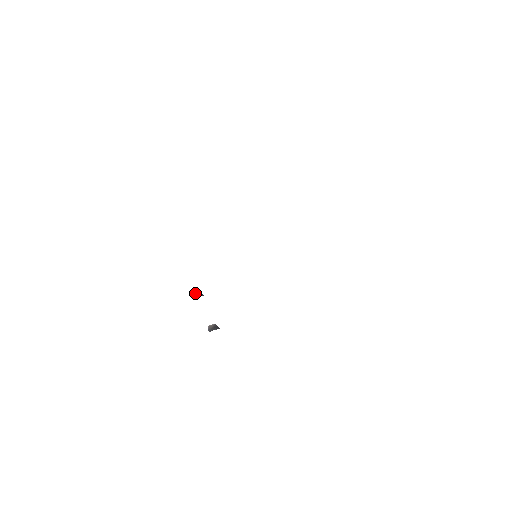
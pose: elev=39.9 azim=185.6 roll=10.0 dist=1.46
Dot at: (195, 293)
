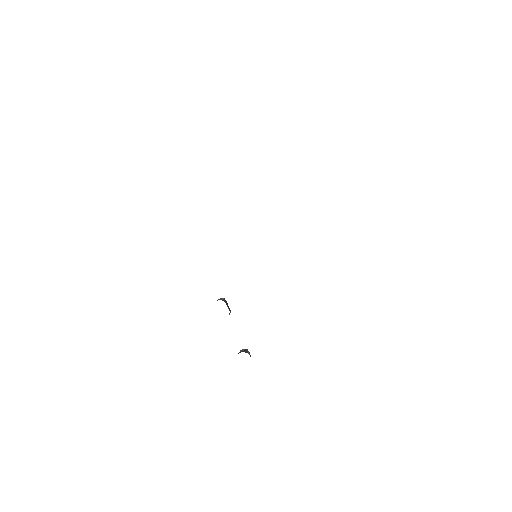
Dot at: (220, 298)
